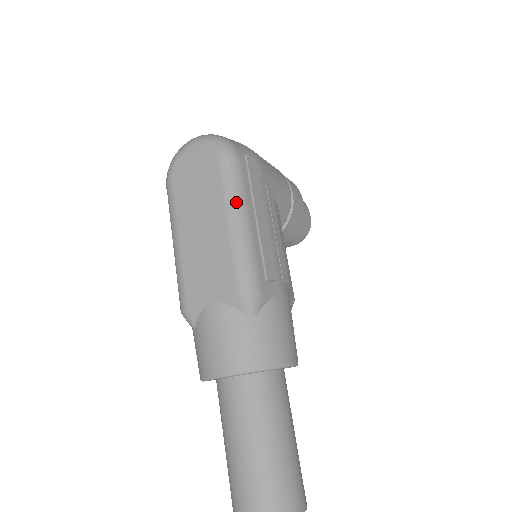
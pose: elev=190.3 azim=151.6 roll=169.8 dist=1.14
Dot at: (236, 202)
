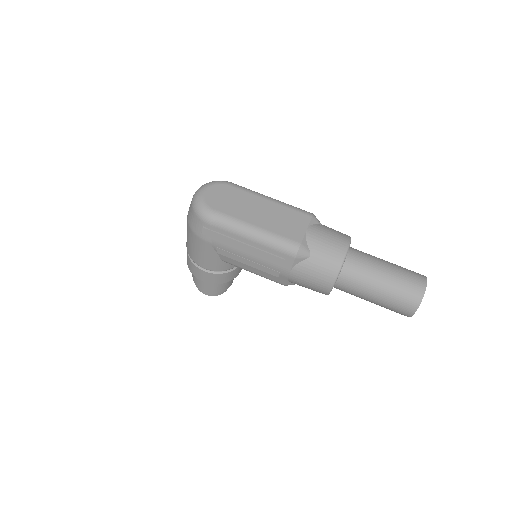
Dot at: (259, 193)
